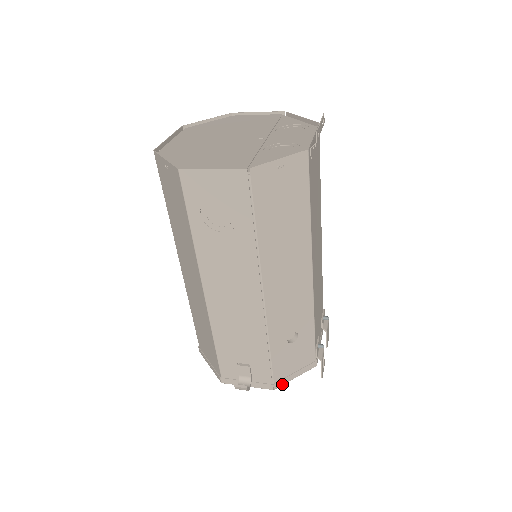
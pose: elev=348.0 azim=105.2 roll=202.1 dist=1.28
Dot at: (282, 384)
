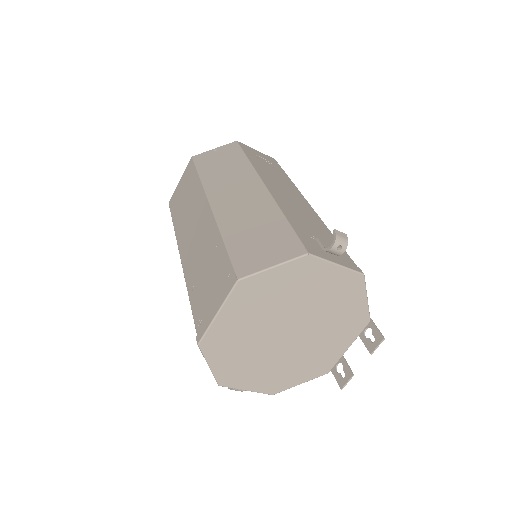
Dot at: (364, 283)
